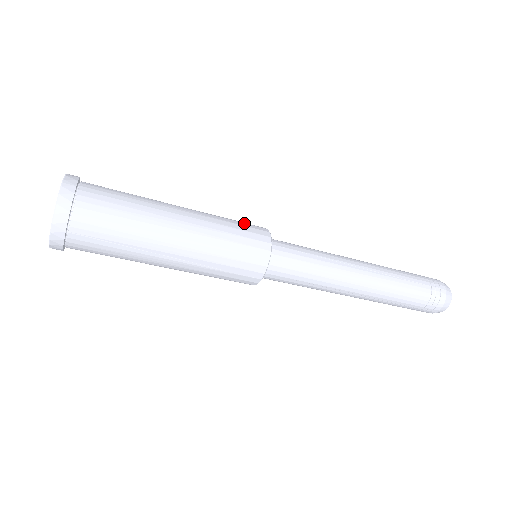
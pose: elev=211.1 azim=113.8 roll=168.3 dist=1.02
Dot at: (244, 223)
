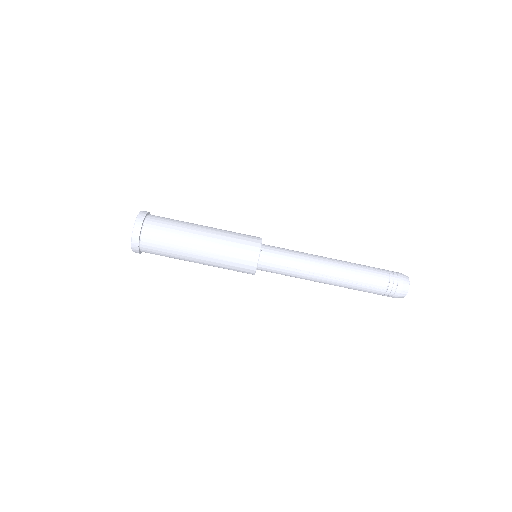
Dot at: occluded
